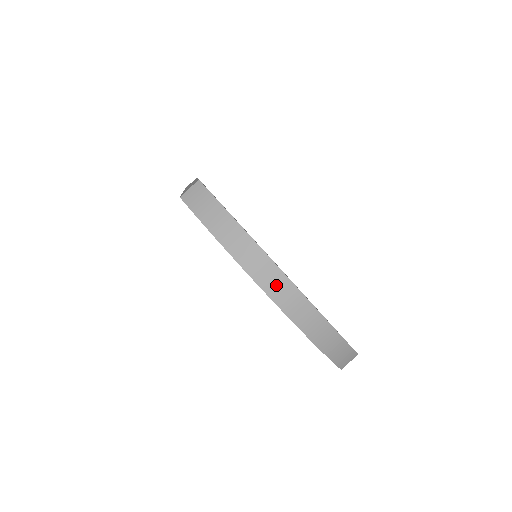
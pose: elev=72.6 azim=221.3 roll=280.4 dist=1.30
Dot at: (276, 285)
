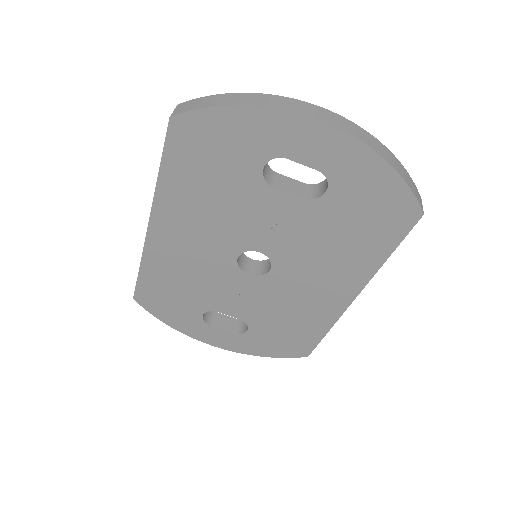
Dot at: (312, 111)
